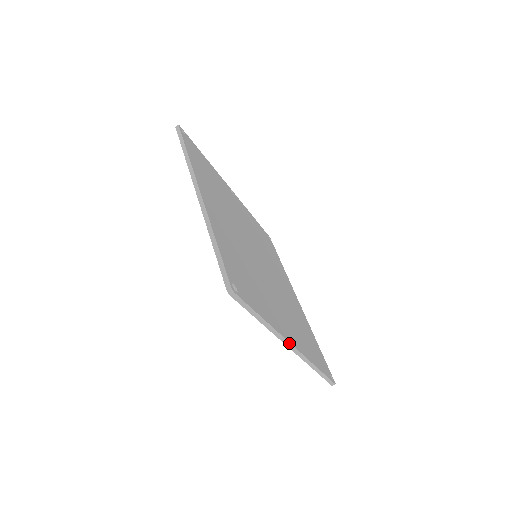
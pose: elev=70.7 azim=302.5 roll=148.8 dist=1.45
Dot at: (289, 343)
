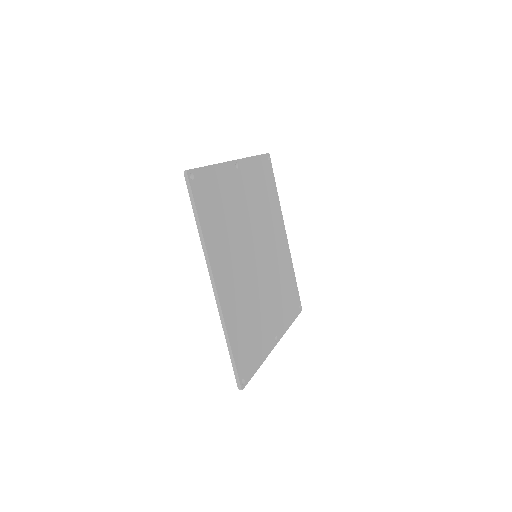
Dot at: occluded
